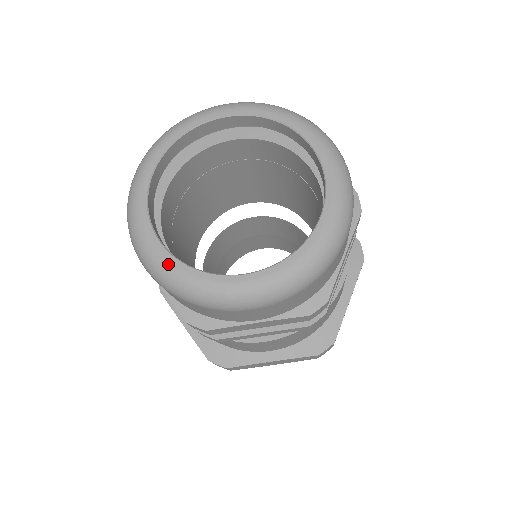
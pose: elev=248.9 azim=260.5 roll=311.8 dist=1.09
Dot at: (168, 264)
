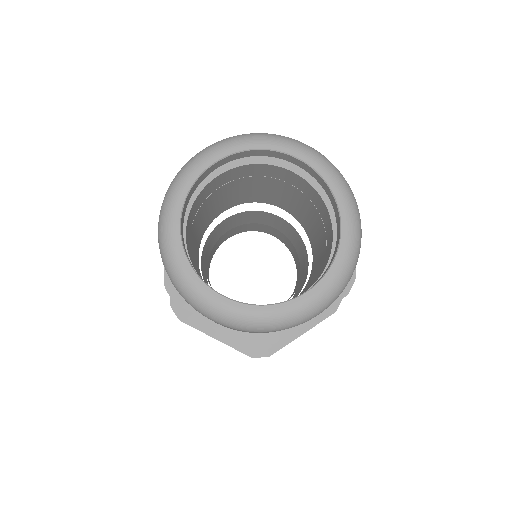
Dot at: (240, 311)
